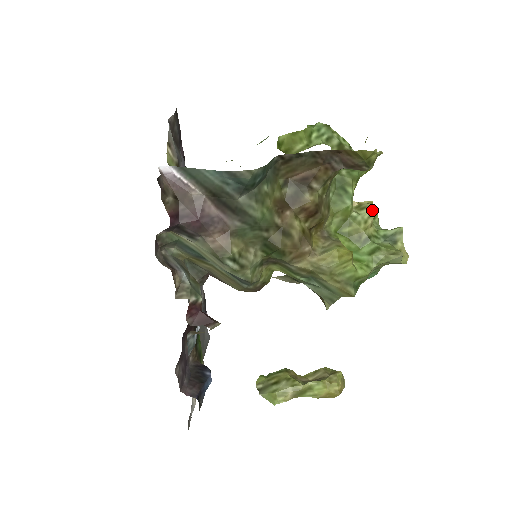
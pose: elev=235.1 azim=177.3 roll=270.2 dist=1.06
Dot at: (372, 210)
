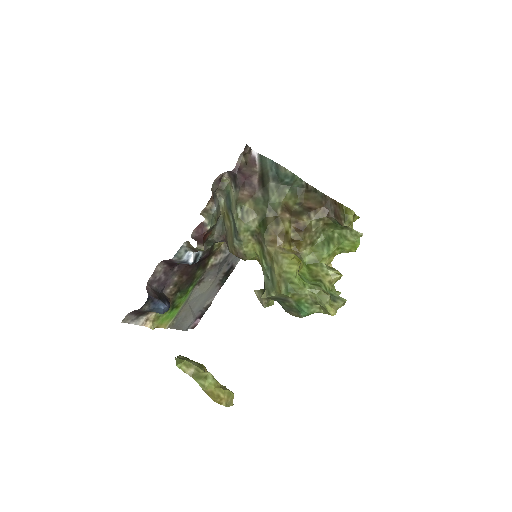
Dot at: (336, 273)
